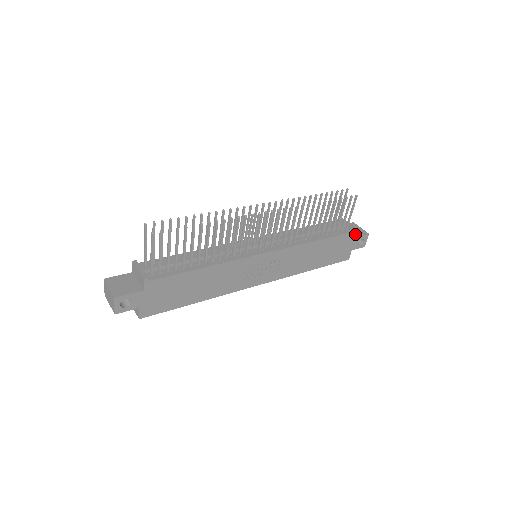
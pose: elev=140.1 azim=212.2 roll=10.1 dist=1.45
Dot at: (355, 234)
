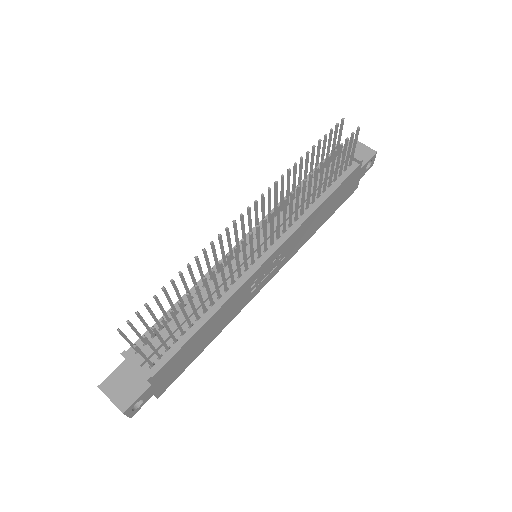
Dot at: occluded
